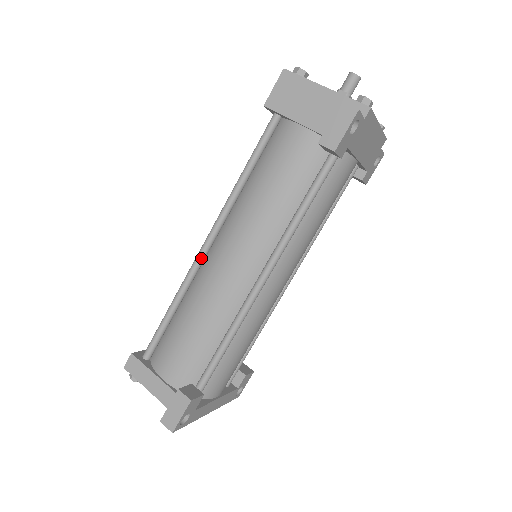
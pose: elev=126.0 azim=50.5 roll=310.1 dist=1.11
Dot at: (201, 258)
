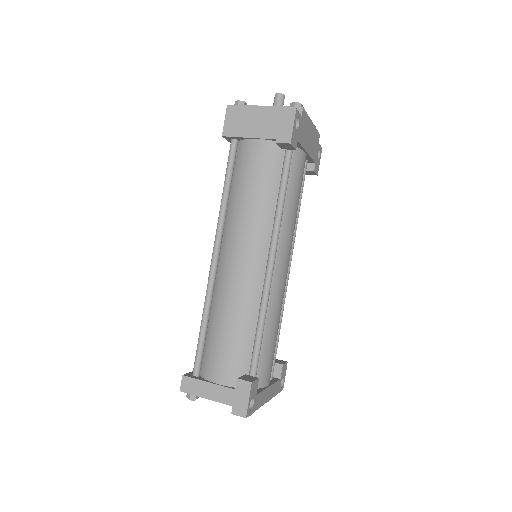
Dot at: (214, 271)
